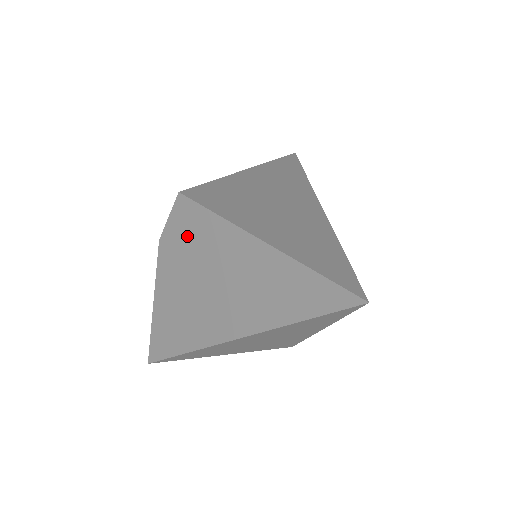
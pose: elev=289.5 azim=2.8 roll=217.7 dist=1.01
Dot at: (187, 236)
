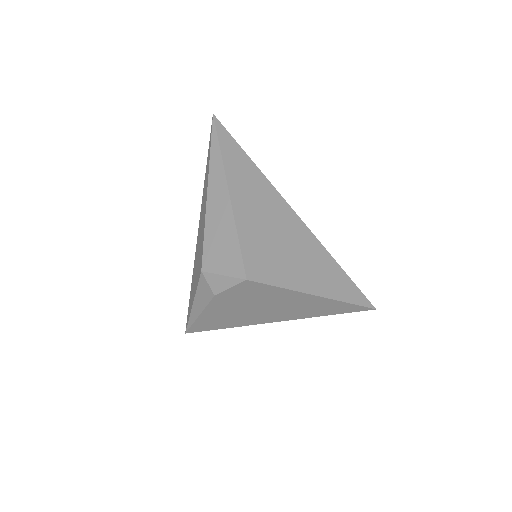
Dot at: (250, 295)
